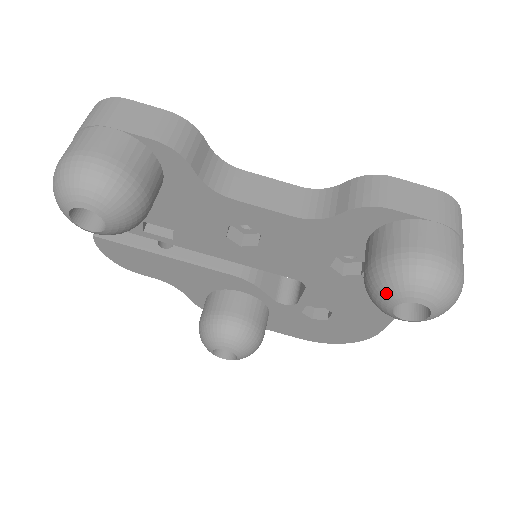
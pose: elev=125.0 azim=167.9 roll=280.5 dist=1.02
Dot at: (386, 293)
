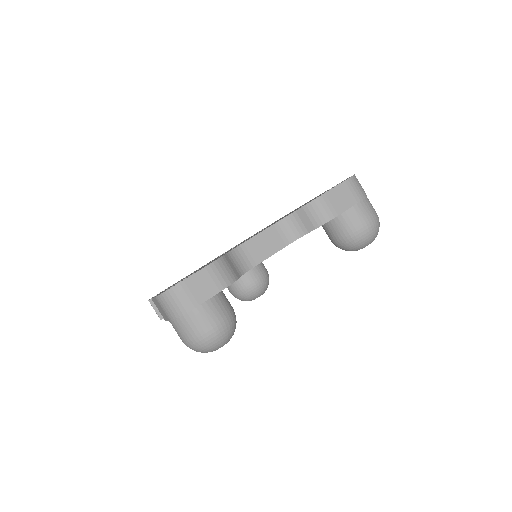
Dot at: (353, 250)
